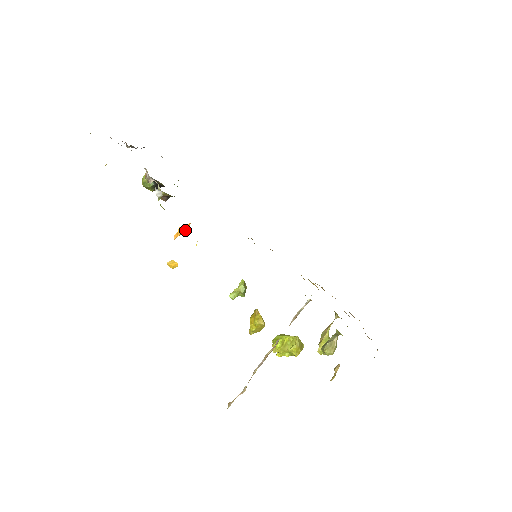
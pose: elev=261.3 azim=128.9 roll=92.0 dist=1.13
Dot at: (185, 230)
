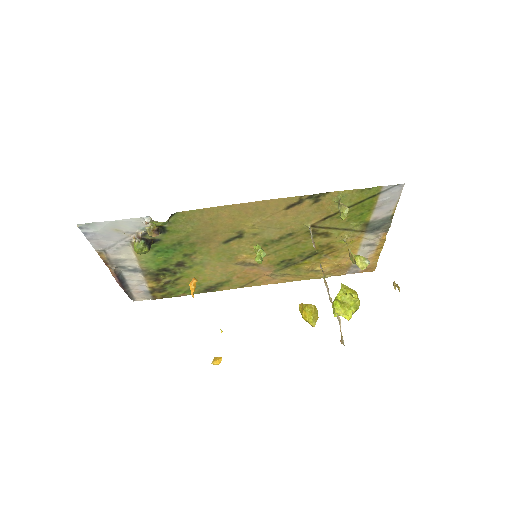
Dot at: (195, 283)
